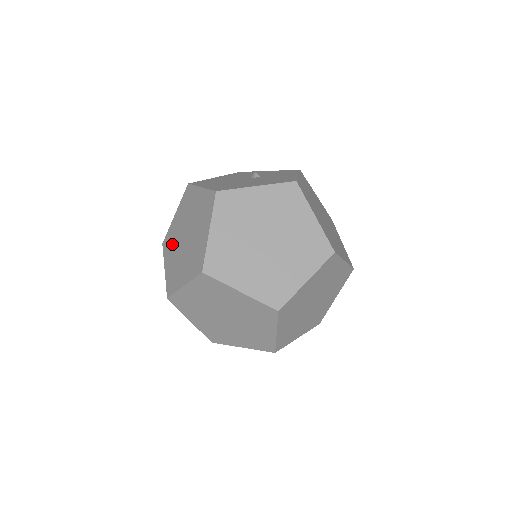
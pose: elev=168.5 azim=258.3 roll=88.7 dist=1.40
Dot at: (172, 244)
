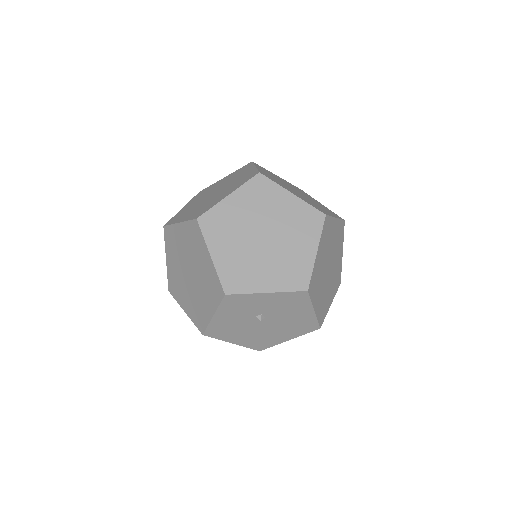
Dot at: (187, 211)
